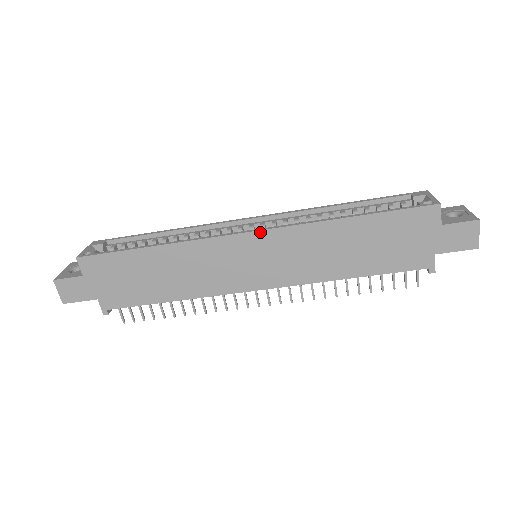
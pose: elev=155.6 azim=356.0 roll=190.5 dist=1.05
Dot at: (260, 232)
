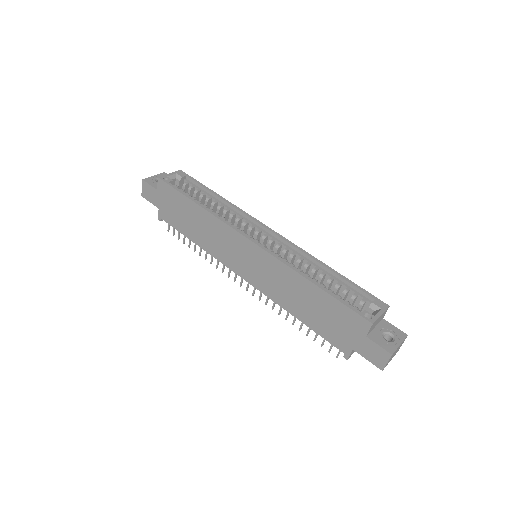
Dot at: (258, 247)
